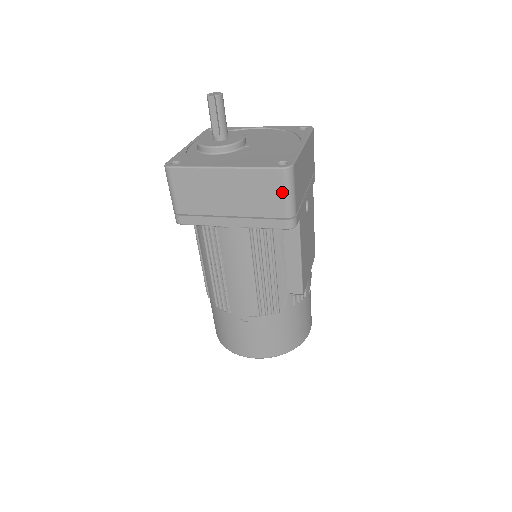
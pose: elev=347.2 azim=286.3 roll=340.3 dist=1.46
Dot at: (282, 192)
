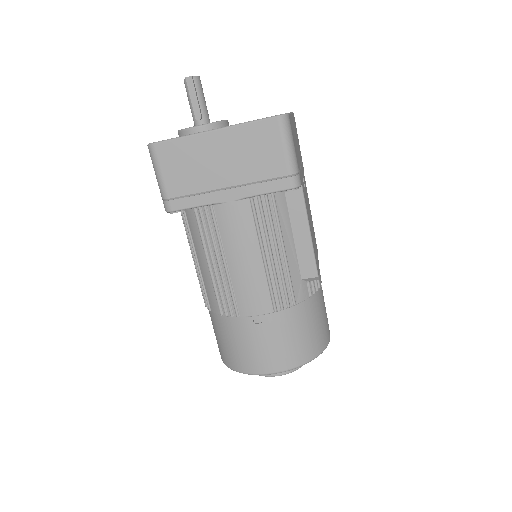
Dot at: (281, 144)
